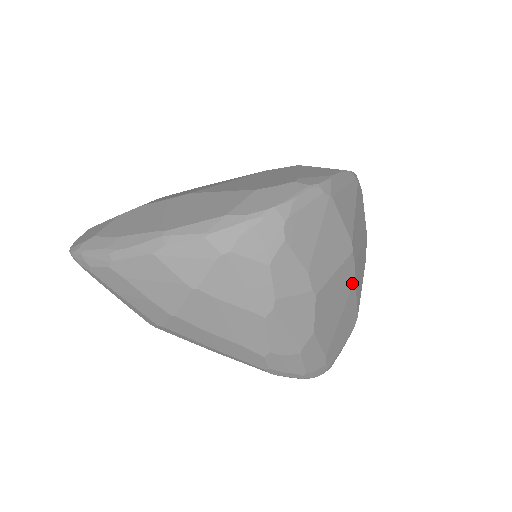
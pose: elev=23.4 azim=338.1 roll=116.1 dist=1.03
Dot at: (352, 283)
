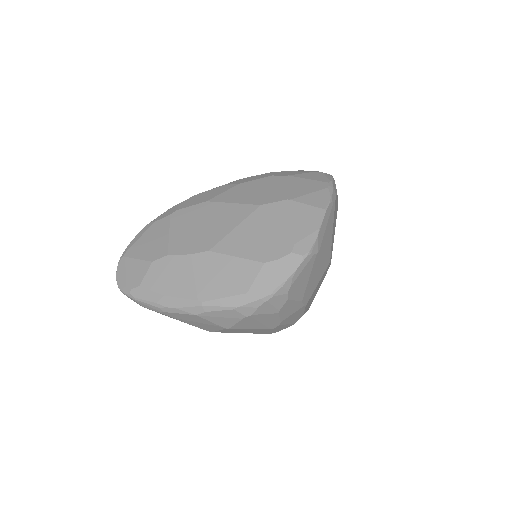
Dot at: occluded
